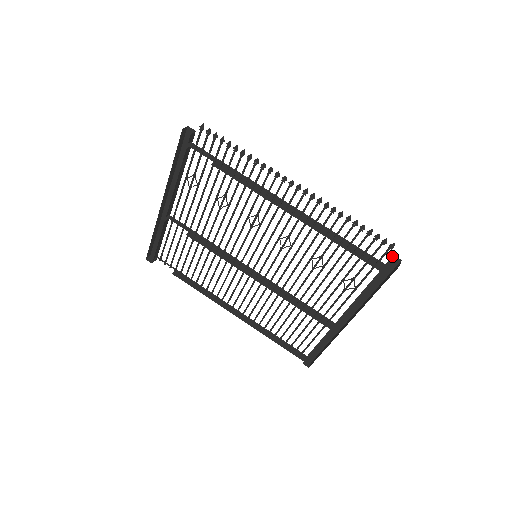
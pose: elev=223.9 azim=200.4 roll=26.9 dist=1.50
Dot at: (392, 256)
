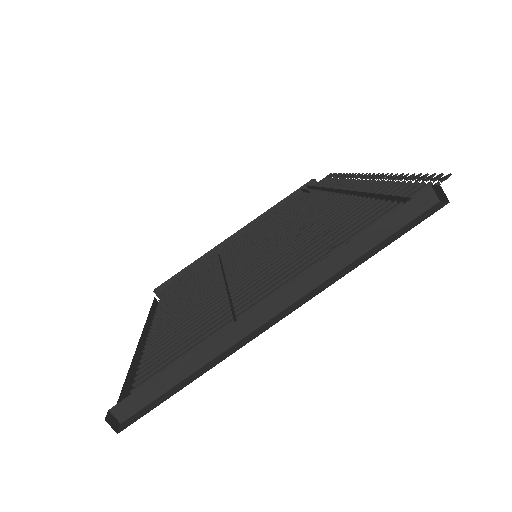
Dot at: (436, 204)
